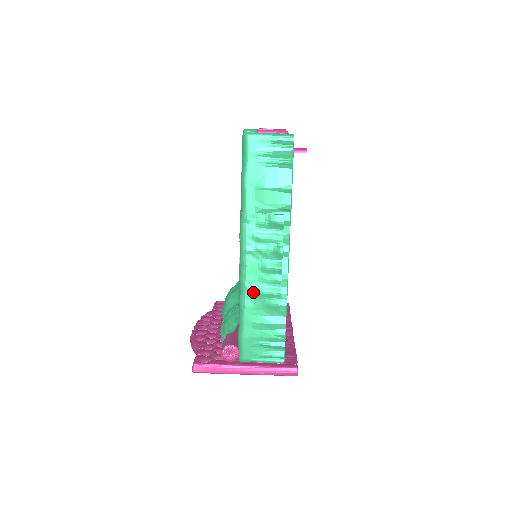
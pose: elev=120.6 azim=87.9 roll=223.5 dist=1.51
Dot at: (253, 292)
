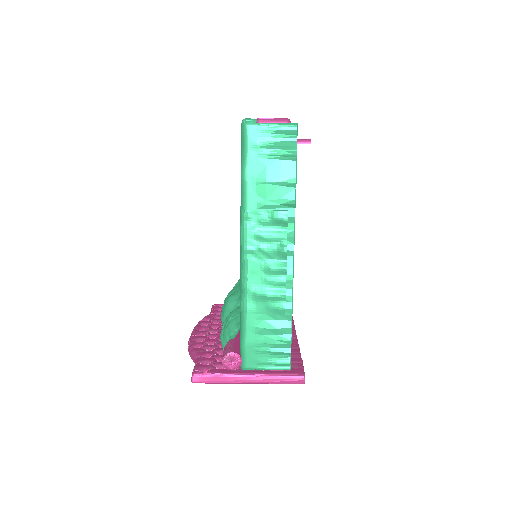
Dot at: (256, 295)
